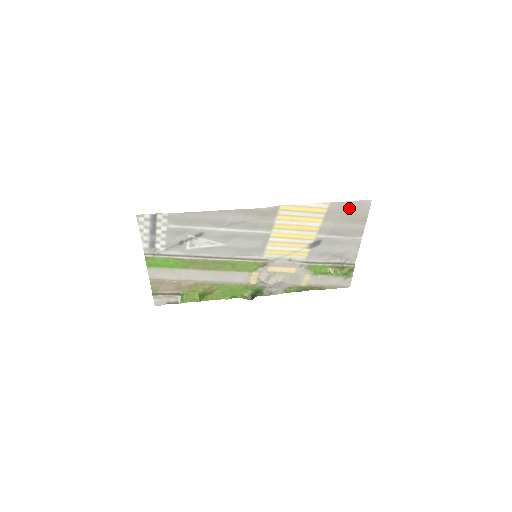
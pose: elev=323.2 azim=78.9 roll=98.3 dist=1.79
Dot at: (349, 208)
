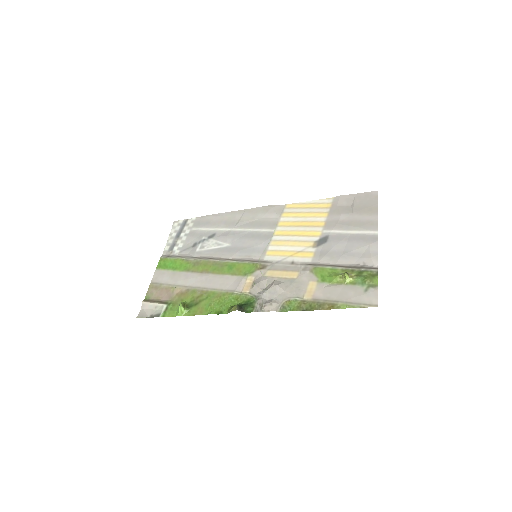
Dot at: (355, 200)
